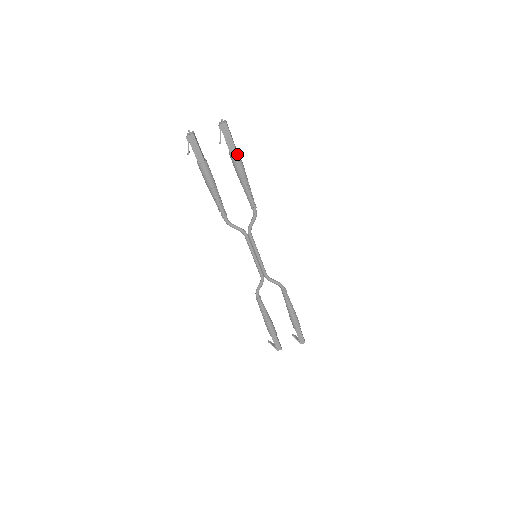
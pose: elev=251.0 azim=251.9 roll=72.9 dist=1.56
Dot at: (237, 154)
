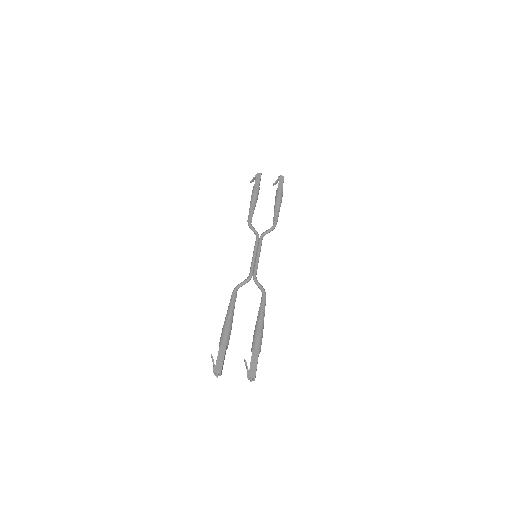
Dot at: (282, 190)
